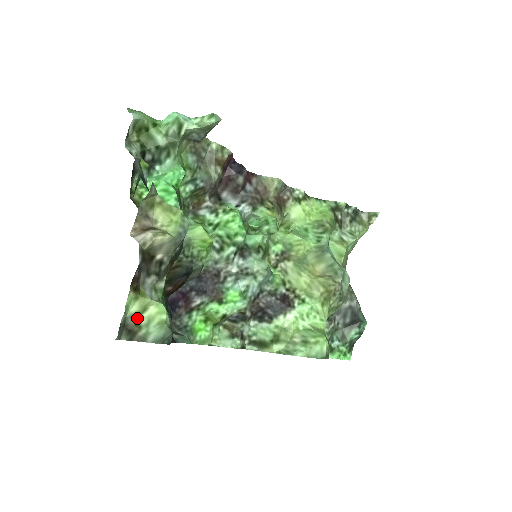
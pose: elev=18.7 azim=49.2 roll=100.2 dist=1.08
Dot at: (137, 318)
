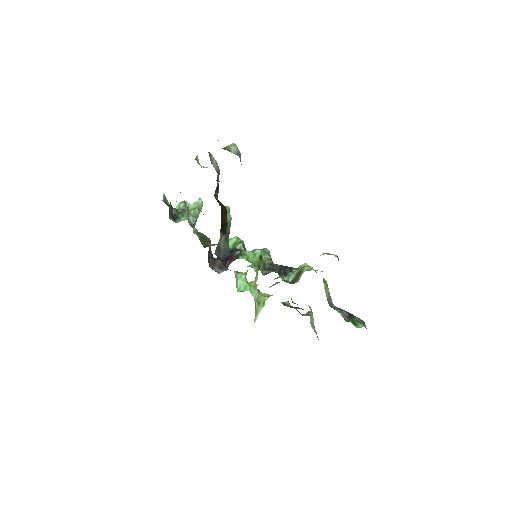
Dot at: occluded
